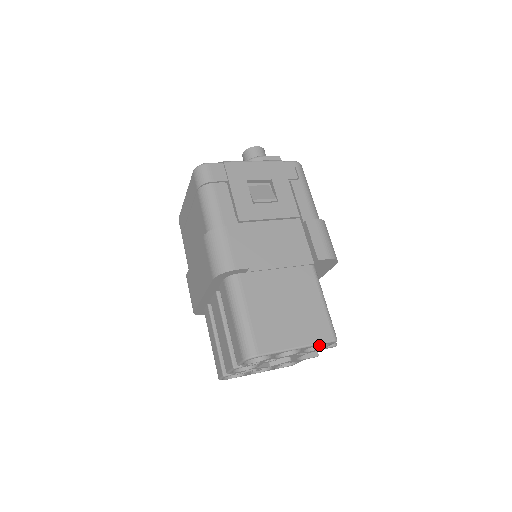
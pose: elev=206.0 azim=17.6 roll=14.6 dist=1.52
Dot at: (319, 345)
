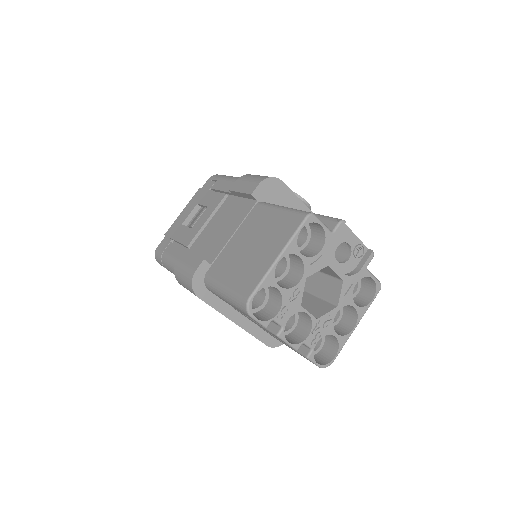
Dot at: (322, 238)
